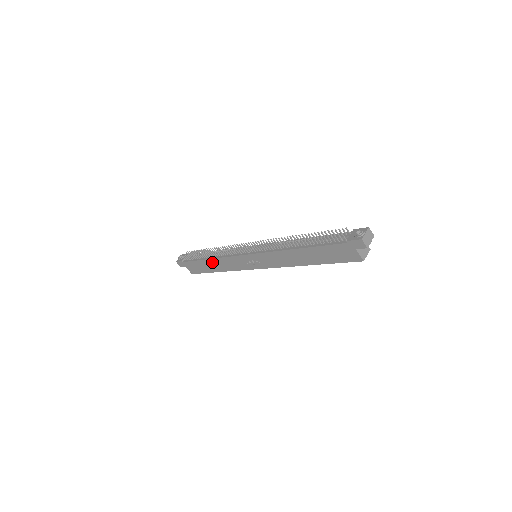
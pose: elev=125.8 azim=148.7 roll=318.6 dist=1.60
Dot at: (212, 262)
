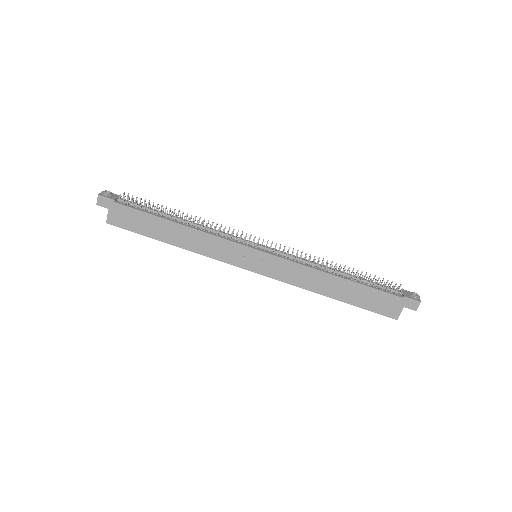
Dot at: (178, 229)
